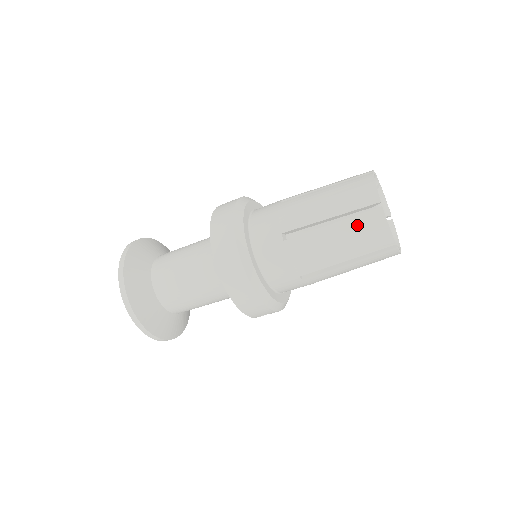
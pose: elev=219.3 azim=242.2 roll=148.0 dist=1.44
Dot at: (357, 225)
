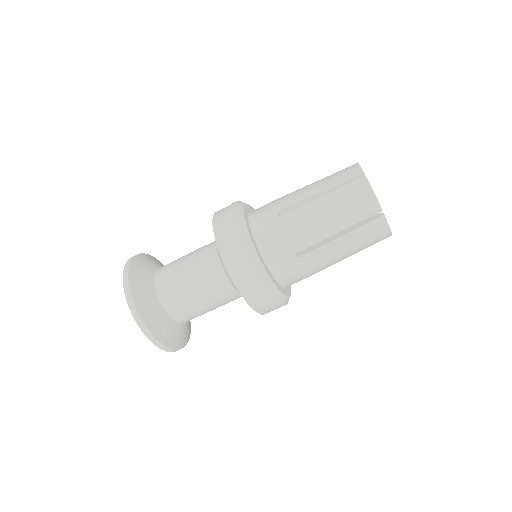
Dot at: (364, 233)
